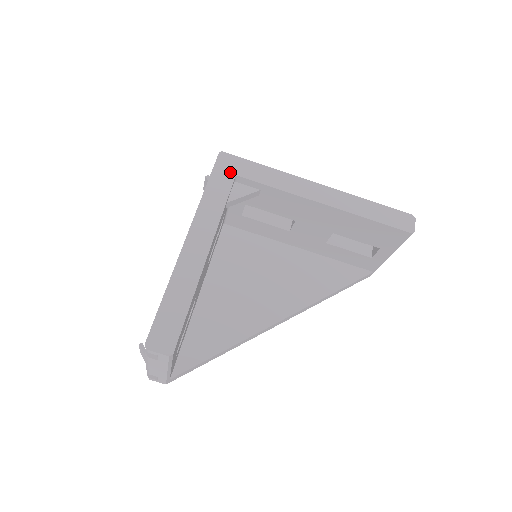
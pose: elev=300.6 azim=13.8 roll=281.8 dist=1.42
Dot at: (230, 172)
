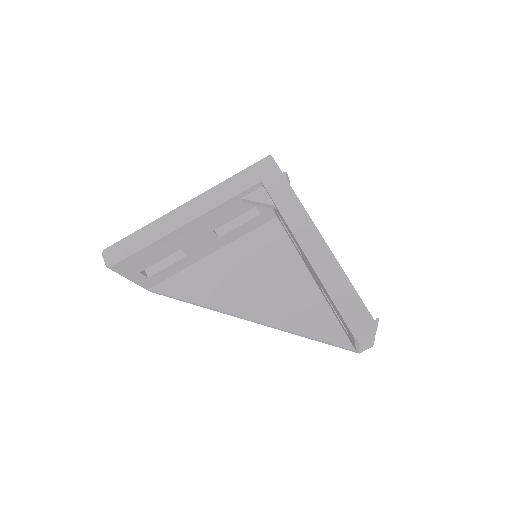
Dot at: (260, 176)
